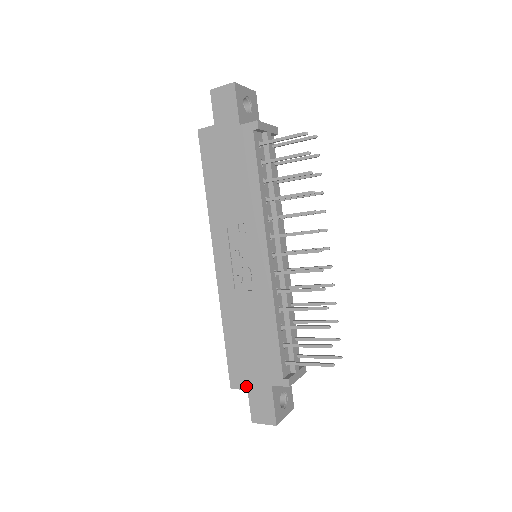
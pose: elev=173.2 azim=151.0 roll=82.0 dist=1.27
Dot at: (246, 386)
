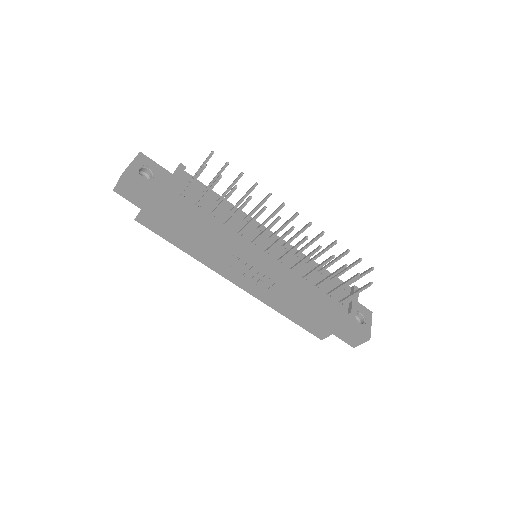
Dot at: (329, 333)
